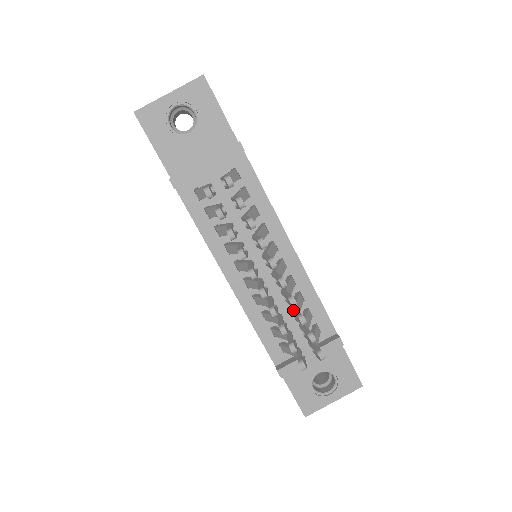
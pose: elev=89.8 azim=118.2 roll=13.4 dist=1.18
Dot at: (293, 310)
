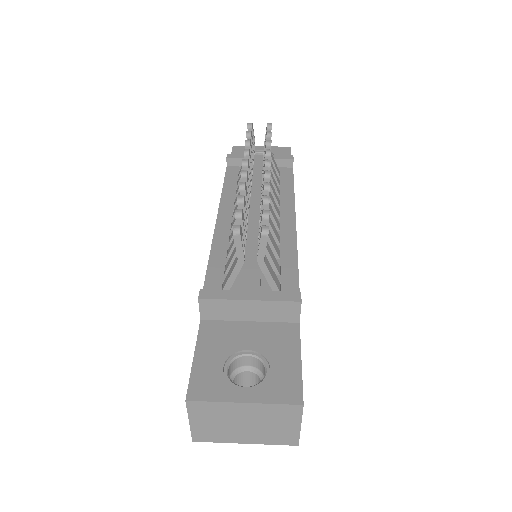
Dot at: occluded
